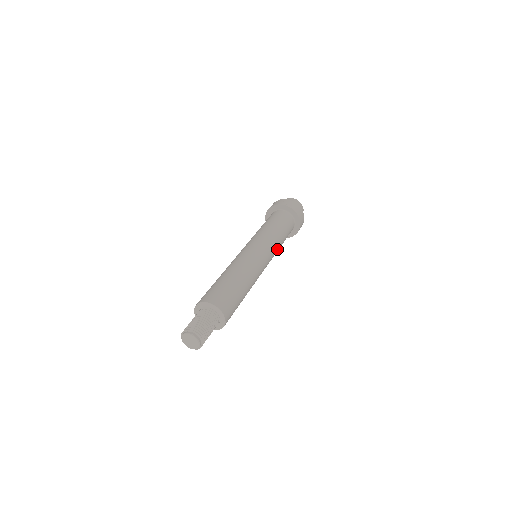
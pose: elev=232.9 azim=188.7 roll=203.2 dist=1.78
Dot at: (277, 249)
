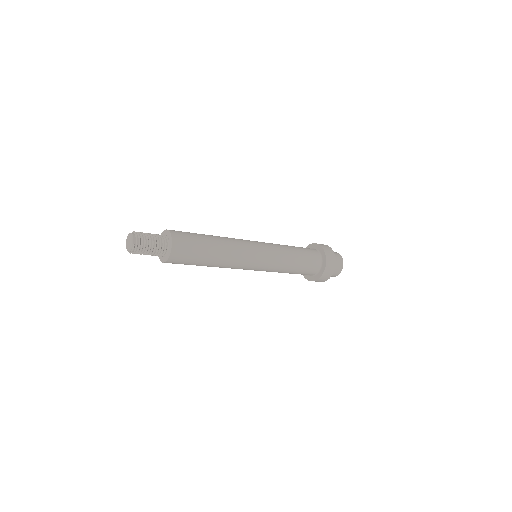
Dot at: (282, 259)
